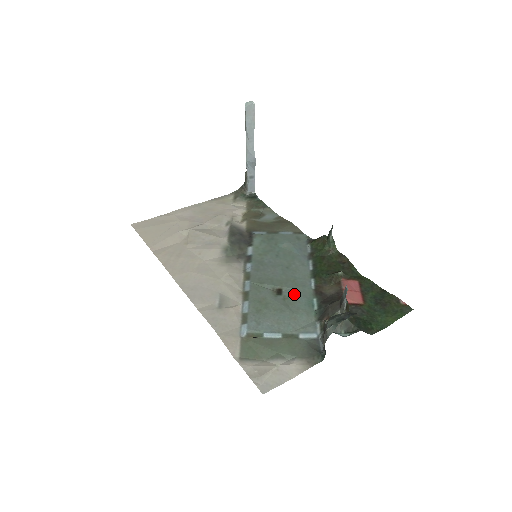
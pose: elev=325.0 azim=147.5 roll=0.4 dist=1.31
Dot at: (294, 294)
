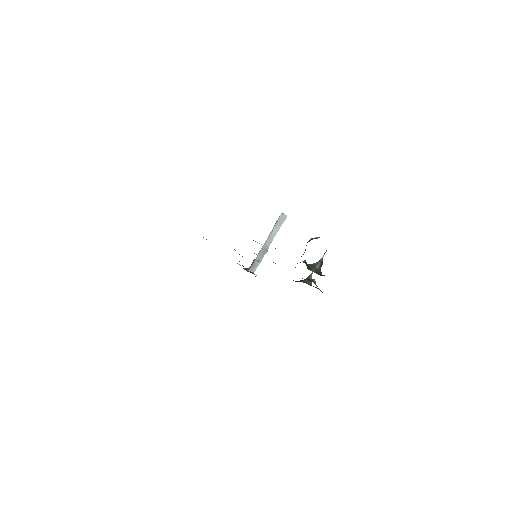
Dot at: occluded
